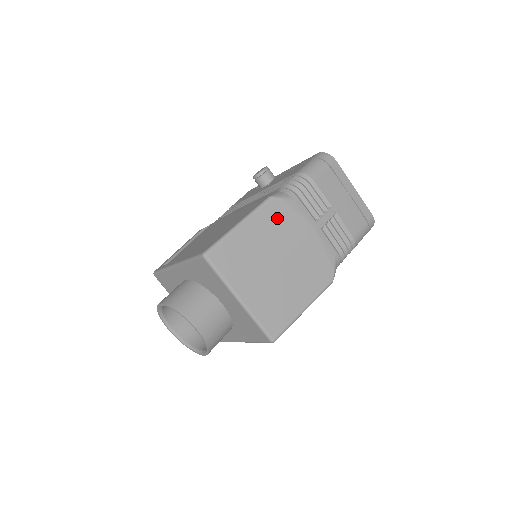
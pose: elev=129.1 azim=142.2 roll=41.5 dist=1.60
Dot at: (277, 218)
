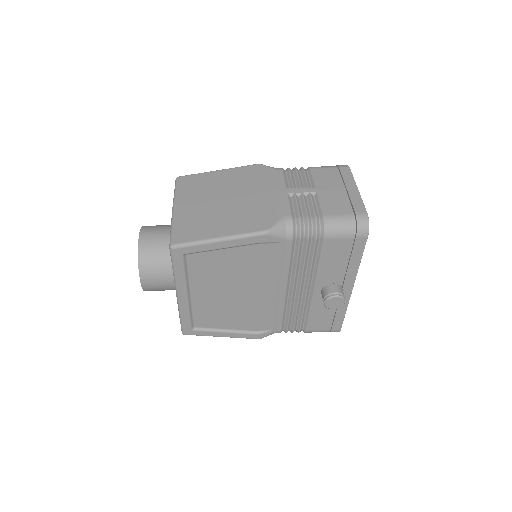
Dot at: (251, 175)
